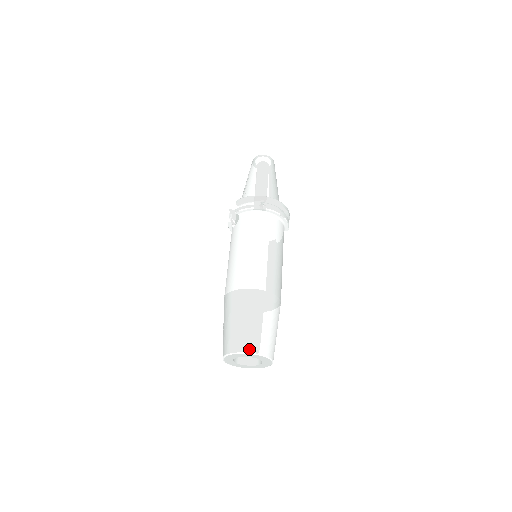
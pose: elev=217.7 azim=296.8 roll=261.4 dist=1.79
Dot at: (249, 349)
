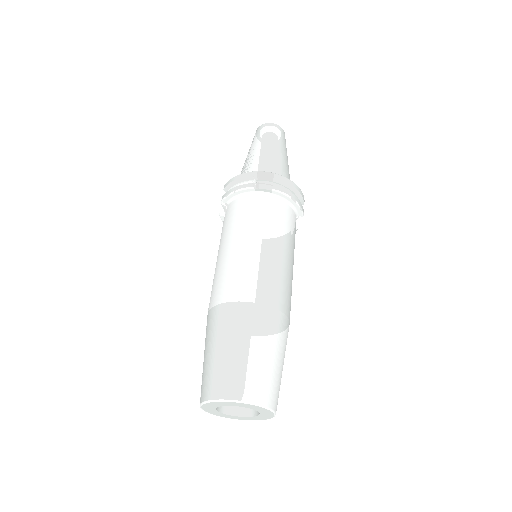
Dot at: (227, 394)
